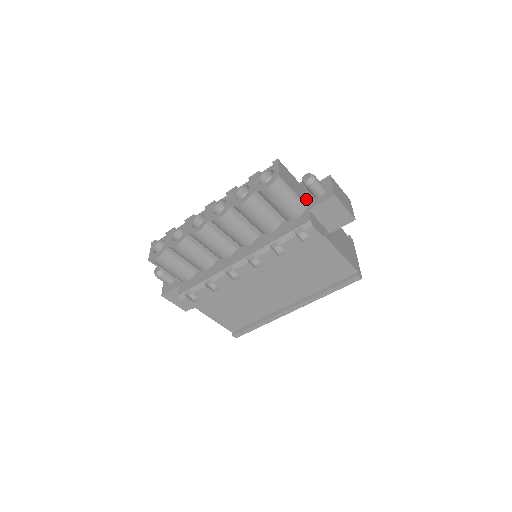
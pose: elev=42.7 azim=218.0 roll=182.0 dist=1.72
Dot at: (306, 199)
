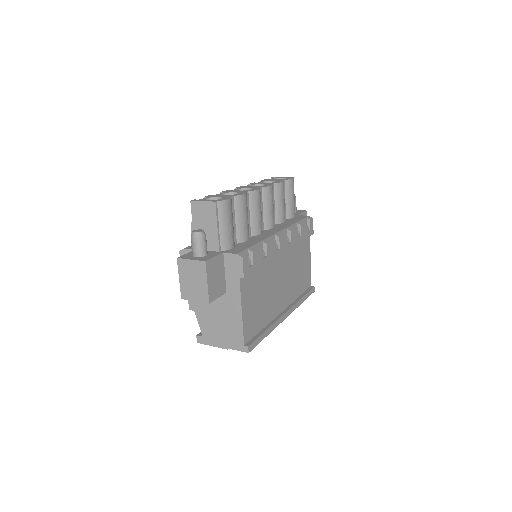
Dot at: occluded
